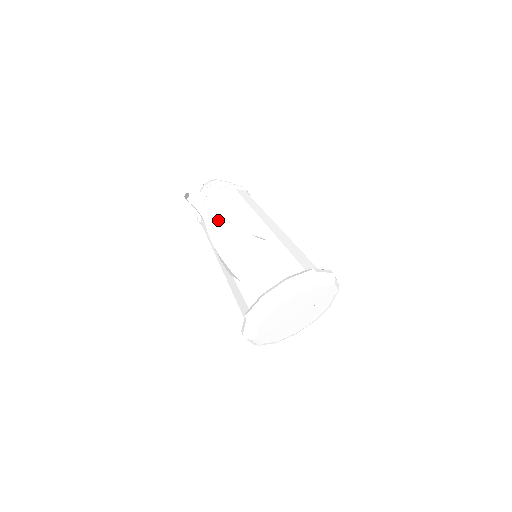
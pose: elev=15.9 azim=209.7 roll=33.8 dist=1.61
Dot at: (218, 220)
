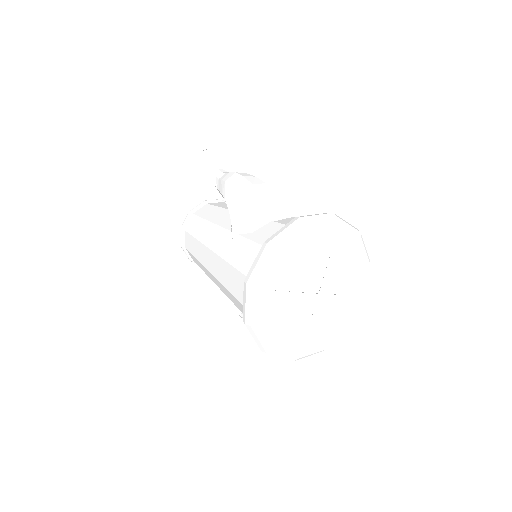
Dot at: occluded
